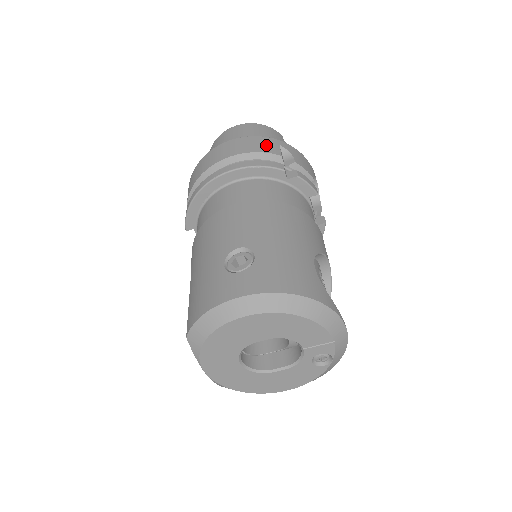
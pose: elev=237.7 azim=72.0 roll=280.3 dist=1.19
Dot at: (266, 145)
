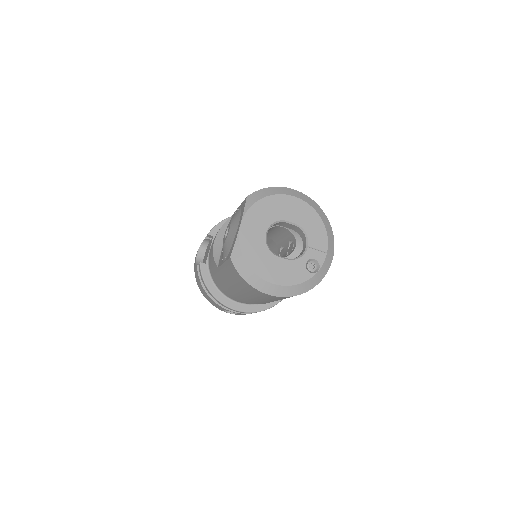
Dot at: occluded
